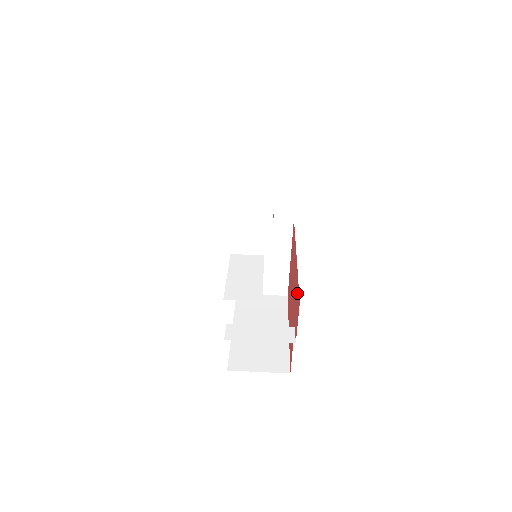
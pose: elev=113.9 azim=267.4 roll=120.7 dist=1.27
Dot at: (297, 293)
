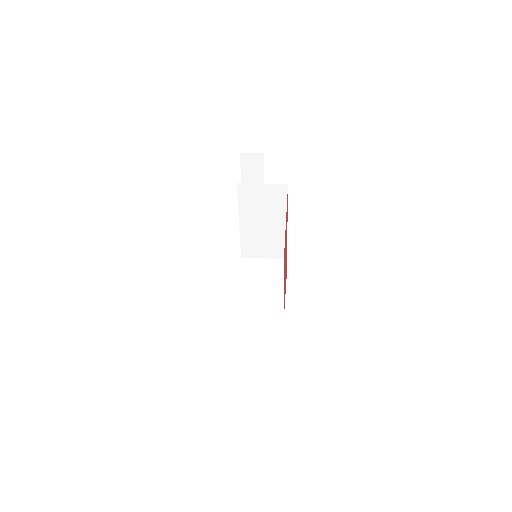
Dot at: occluded
